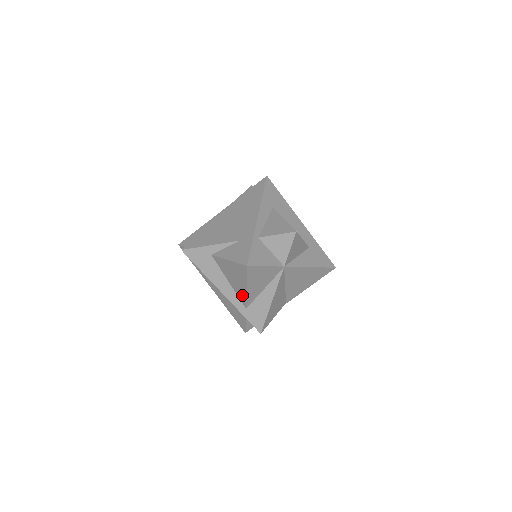
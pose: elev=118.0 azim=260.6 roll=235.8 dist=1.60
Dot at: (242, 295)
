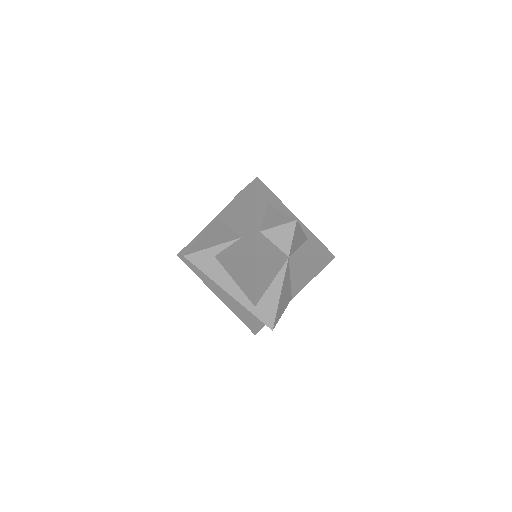
Dot at: (250, 292)
